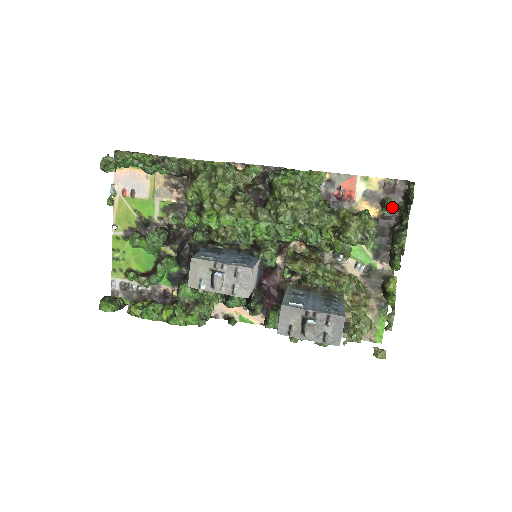
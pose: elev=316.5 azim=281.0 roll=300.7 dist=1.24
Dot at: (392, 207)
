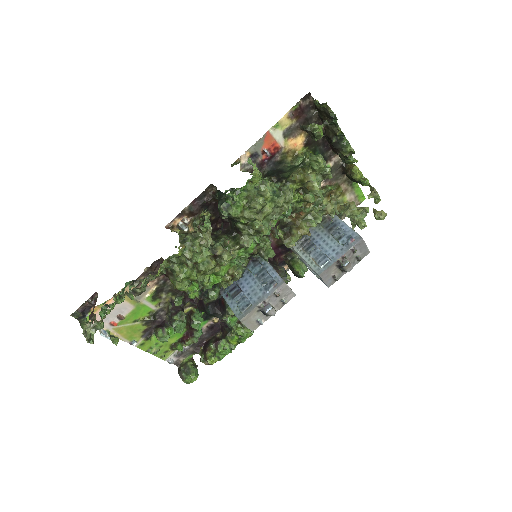
Dot at: (321, 133)
